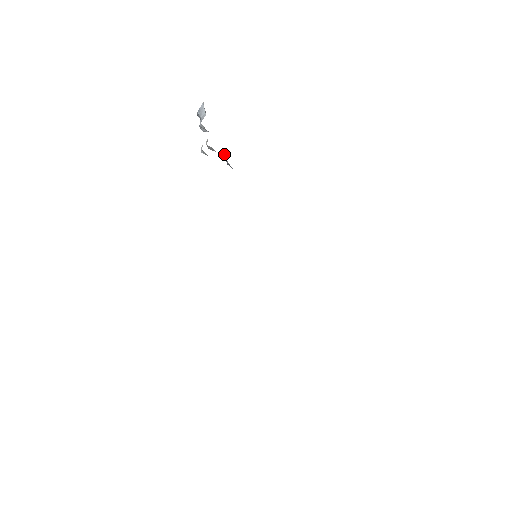
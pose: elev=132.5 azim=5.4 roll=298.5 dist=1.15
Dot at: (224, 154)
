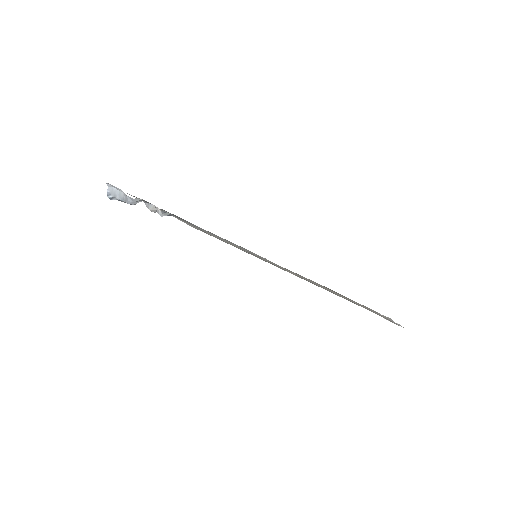
Dot at: occluded
